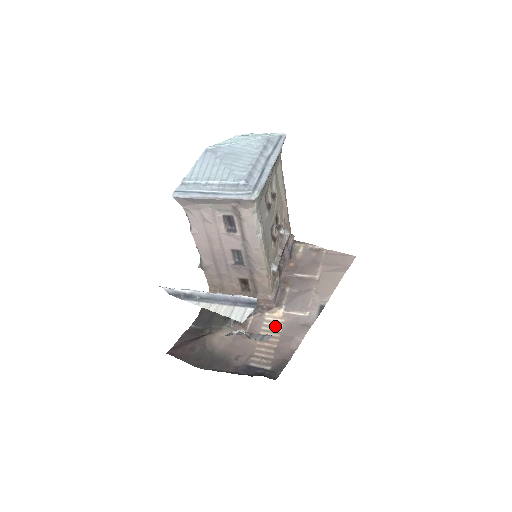
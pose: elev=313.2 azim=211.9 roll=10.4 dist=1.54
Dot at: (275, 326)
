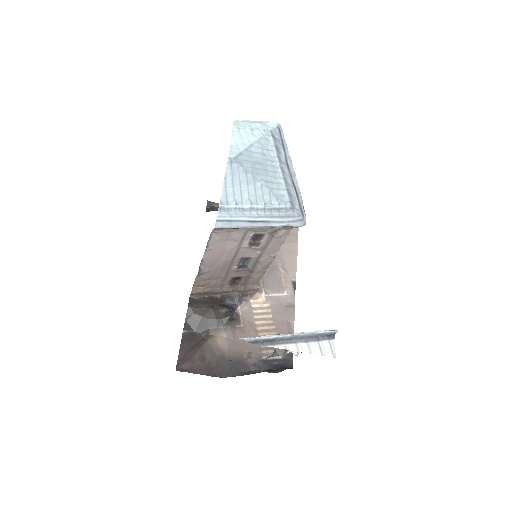
Dot at: (265, 312)
